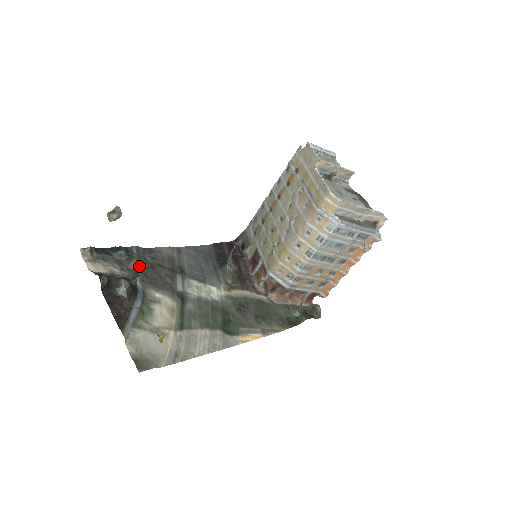
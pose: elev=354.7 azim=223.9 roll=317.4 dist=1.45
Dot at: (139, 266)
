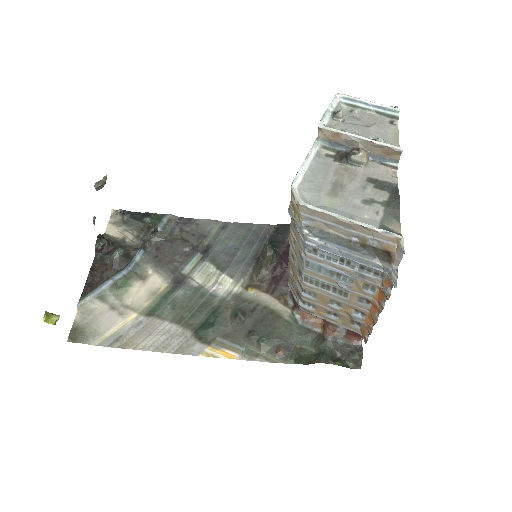
Dot at: (157, 237)
